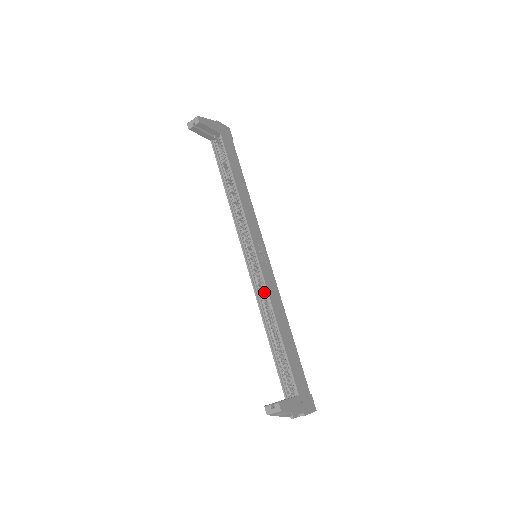
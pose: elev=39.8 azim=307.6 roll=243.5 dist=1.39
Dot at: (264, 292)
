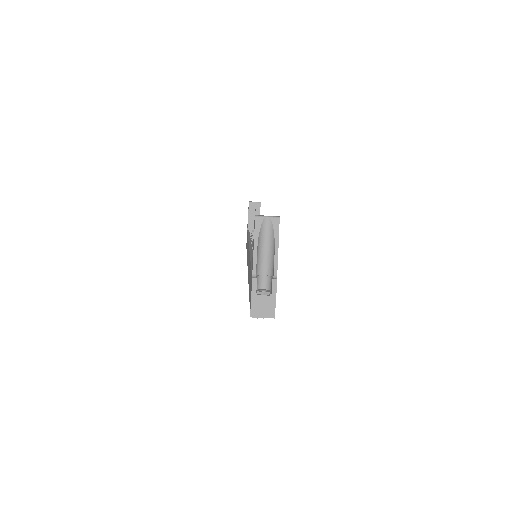
Dot at: occluded
